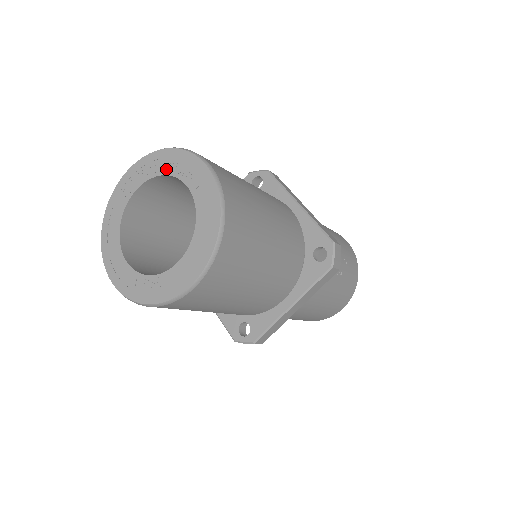
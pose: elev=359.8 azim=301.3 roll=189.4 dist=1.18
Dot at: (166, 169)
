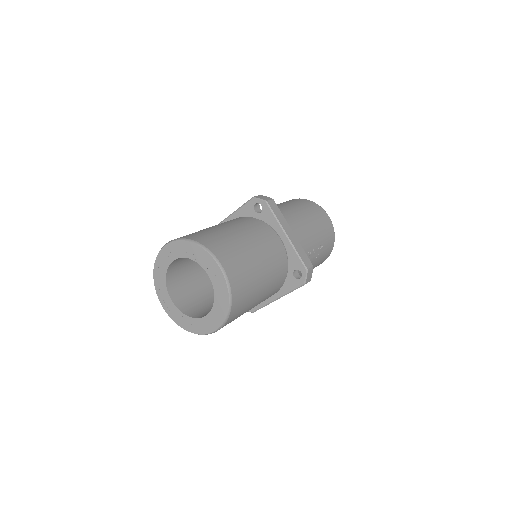
Dot at: (194, 257)
